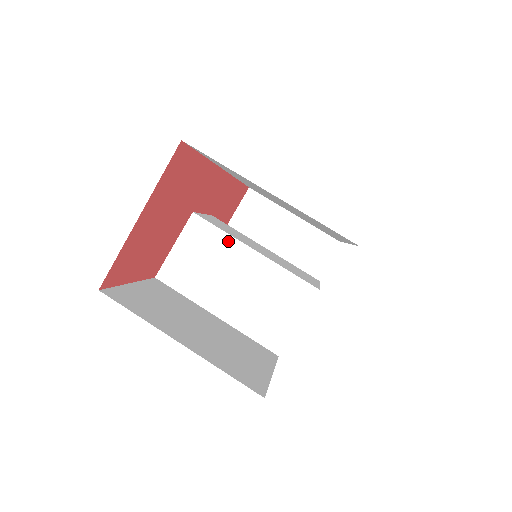
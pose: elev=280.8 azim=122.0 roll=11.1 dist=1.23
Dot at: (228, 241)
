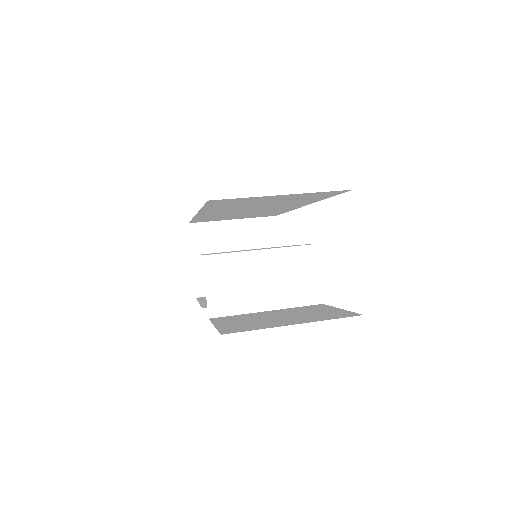
Dot at: (239, 257)
